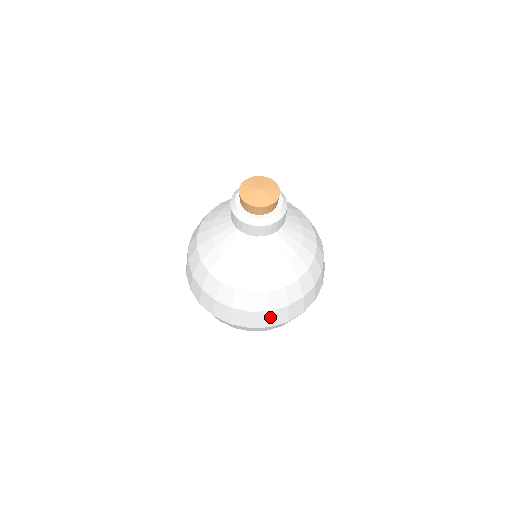
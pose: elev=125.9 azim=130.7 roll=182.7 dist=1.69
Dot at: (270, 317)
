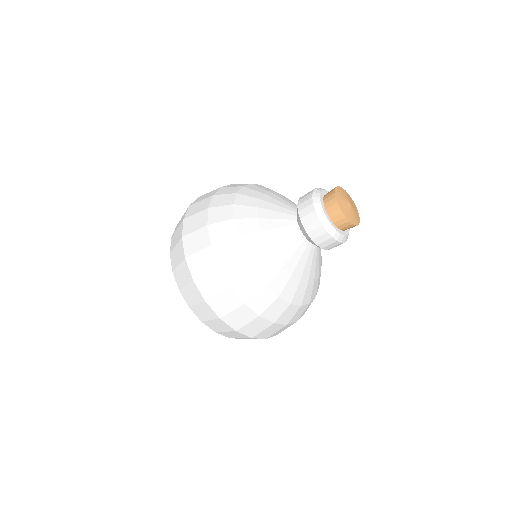
Dot at: occluded
